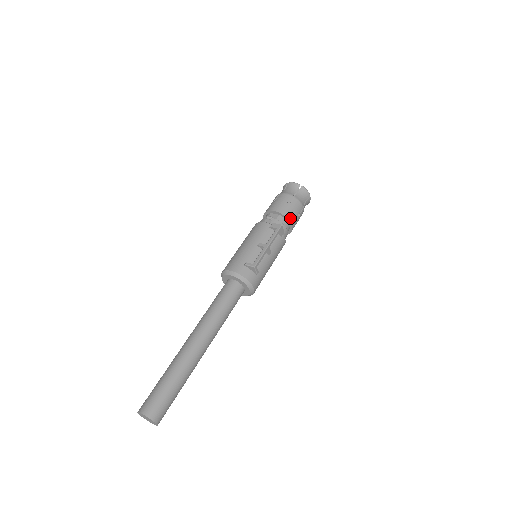
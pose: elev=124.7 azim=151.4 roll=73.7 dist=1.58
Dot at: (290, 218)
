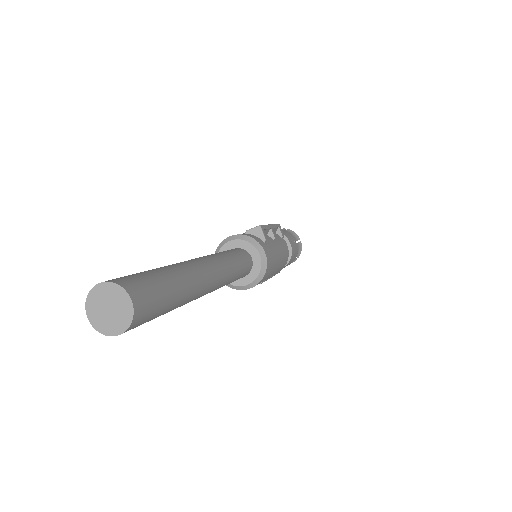
Dot at: (286, 236)
